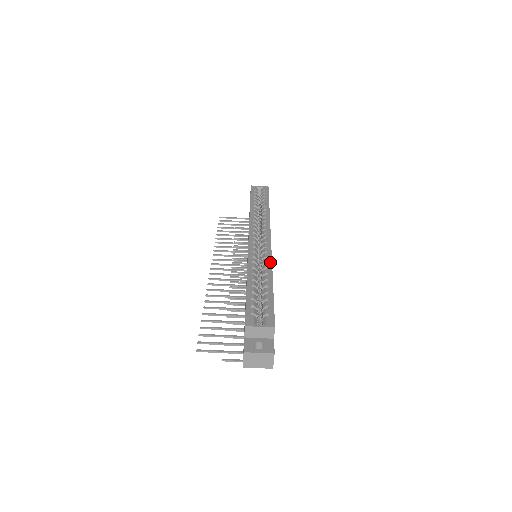
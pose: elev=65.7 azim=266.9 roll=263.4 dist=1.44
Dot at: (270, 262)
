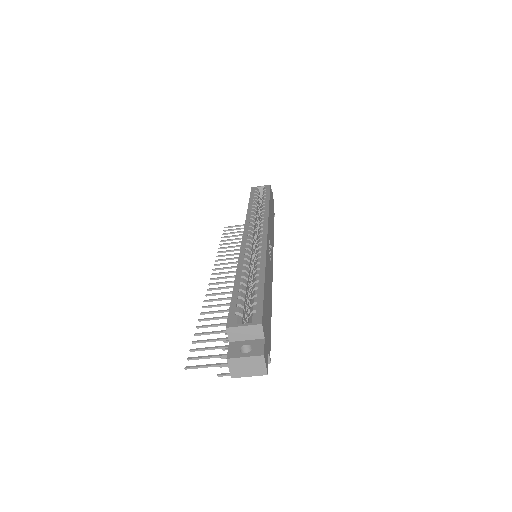
Dot at: (264, 256)
